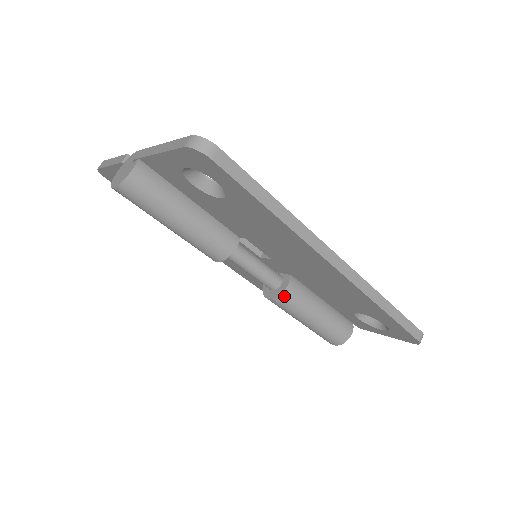
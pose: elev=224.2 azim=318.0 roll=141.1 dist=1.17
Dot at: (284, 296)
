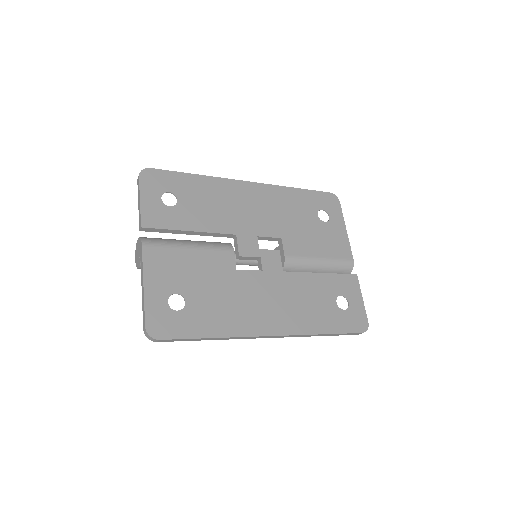
Dot at: occluded
